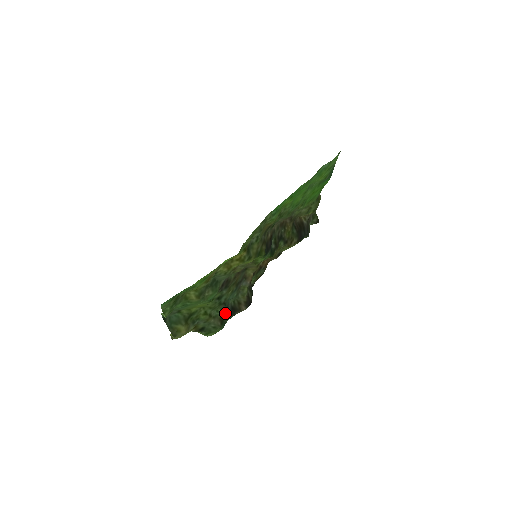
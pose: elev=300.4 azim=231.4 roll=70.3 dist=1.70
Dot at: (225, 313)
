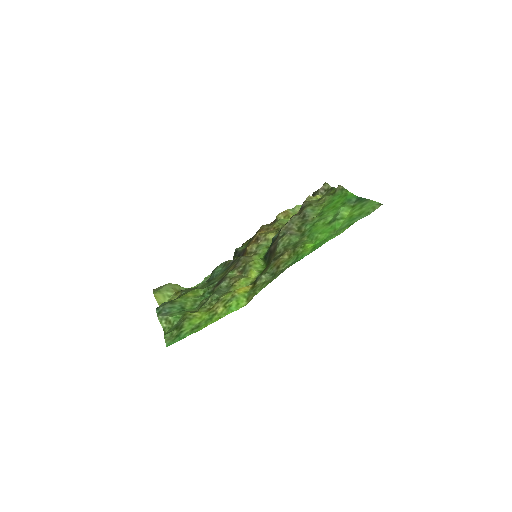
Dot at: (209, 279)
